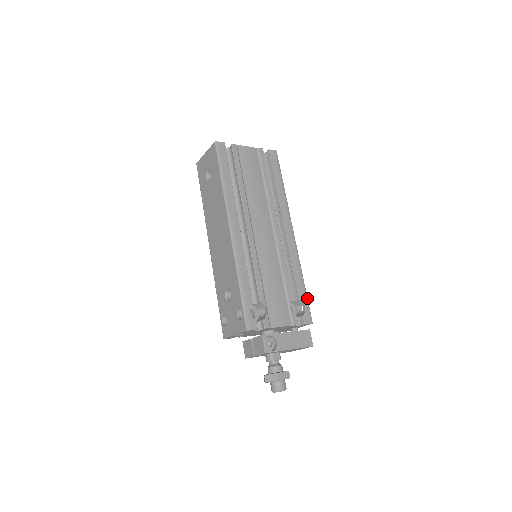
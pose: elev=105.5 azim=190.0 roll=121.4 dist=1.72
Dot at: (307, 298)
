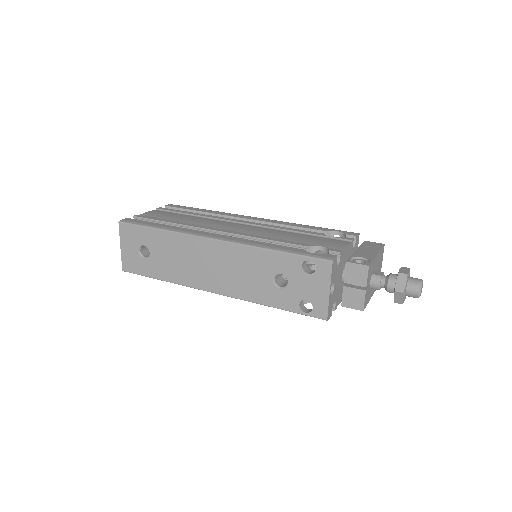
Dot at: (330, 229)
